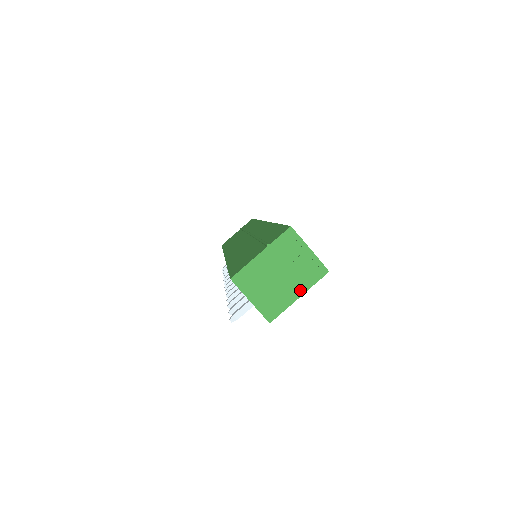
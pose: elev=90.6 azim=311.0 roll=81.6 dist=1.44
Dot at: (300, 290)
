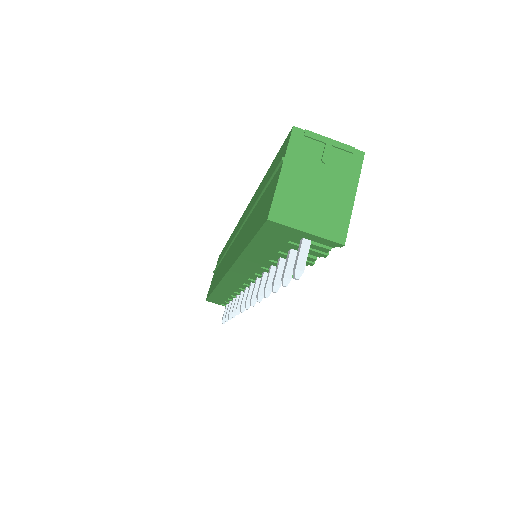
Dot at: (350, 189)
